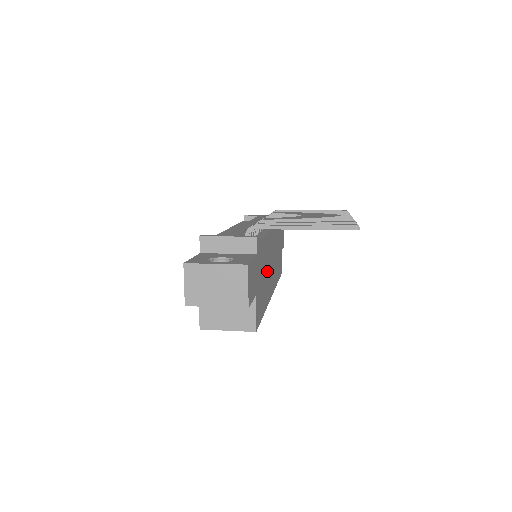
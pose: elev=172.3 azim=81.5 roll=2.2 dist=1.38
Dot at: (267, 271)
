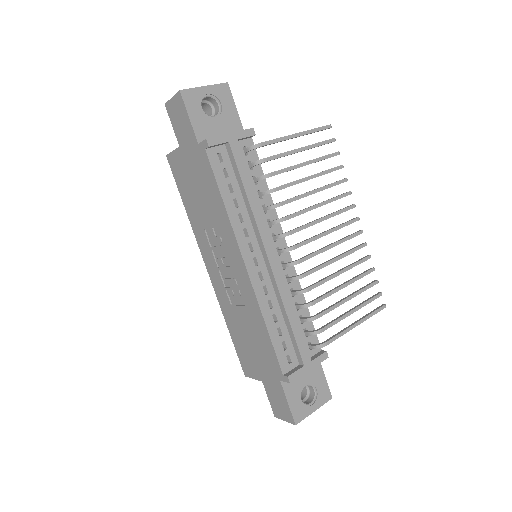
Dot at: occluded
